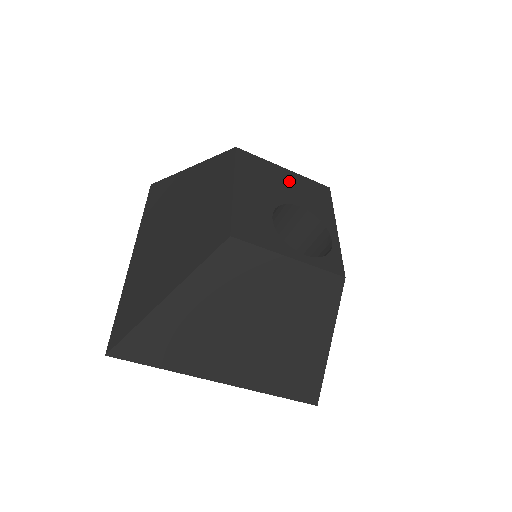
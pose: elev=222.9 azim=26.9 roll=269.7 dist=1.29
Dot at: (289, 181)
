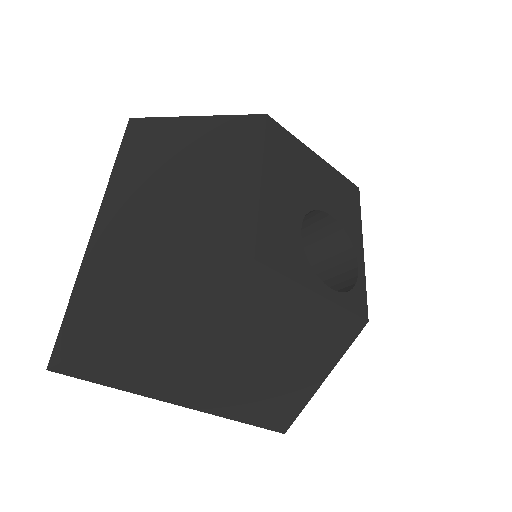
Dot at: (320, 175)
